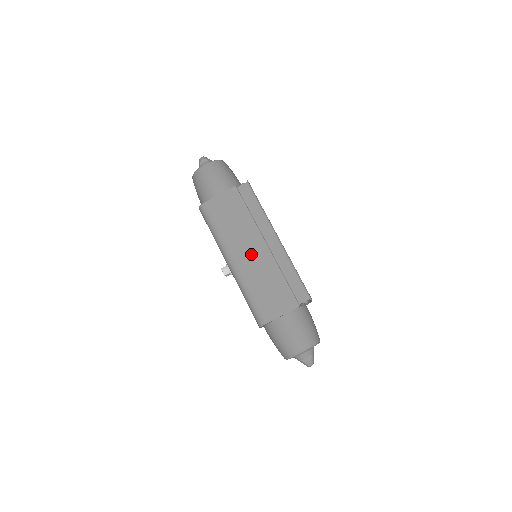
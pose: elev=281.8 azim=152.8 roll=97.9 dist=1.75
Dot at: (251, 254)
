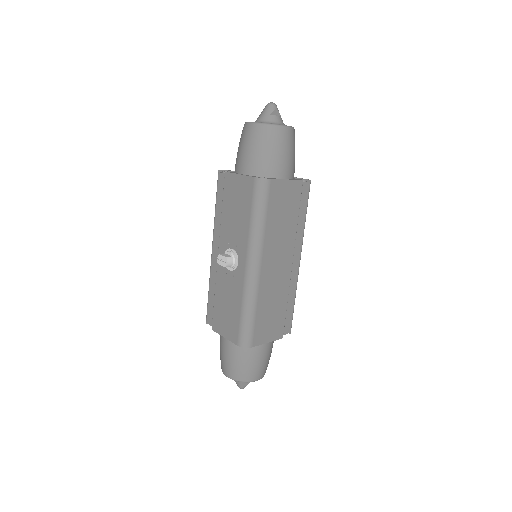
Dot at: (277, 266)
